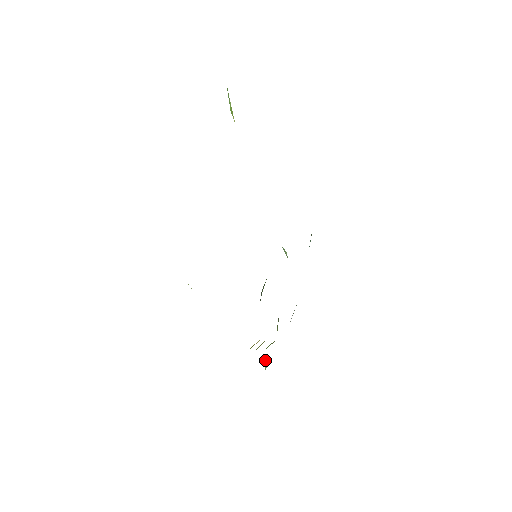
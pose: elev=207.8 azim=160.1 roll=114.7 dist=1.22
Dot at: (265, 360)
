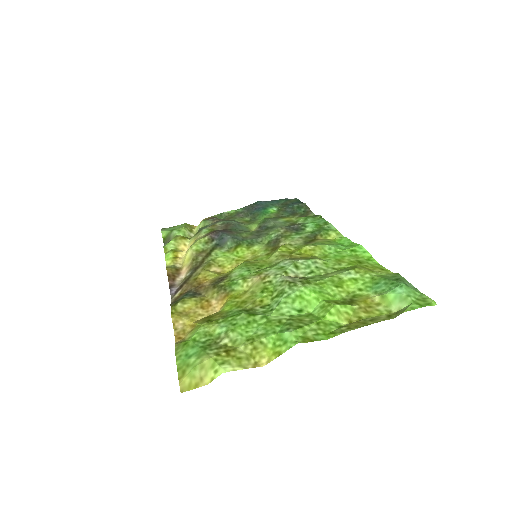
Dot at: (170, 236)
